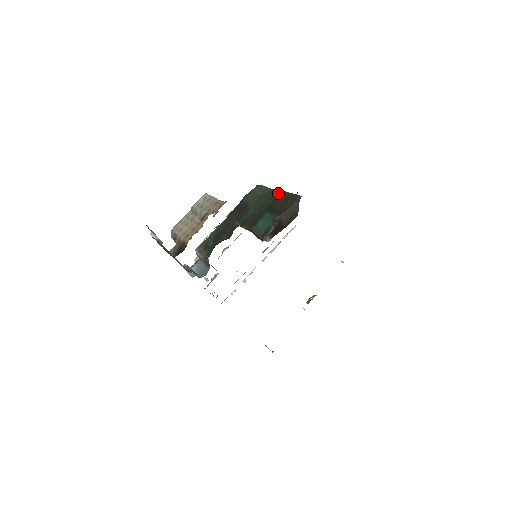
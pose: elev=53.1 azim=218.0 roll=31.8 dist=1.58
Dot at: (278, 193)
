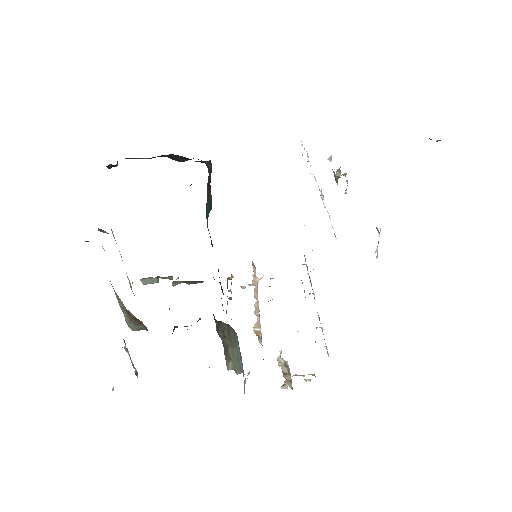
Dot at: occluded
